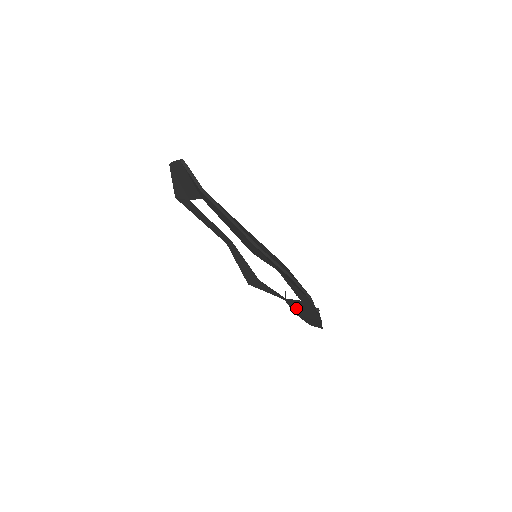
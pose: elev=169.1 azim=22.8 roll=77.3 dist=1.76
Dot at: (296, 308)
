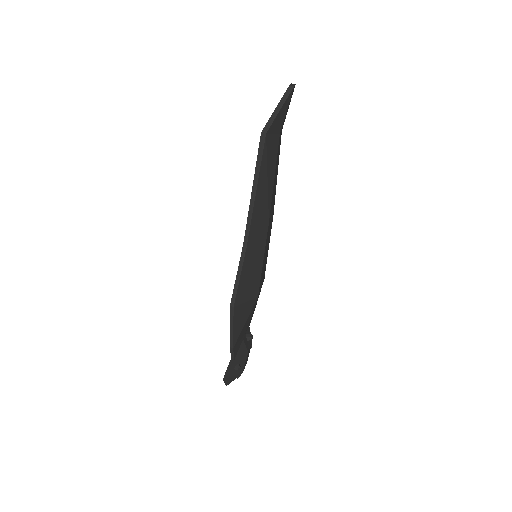
Dot at: occluded
